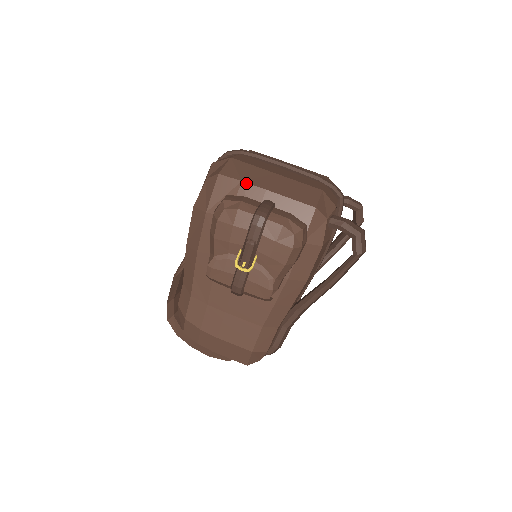
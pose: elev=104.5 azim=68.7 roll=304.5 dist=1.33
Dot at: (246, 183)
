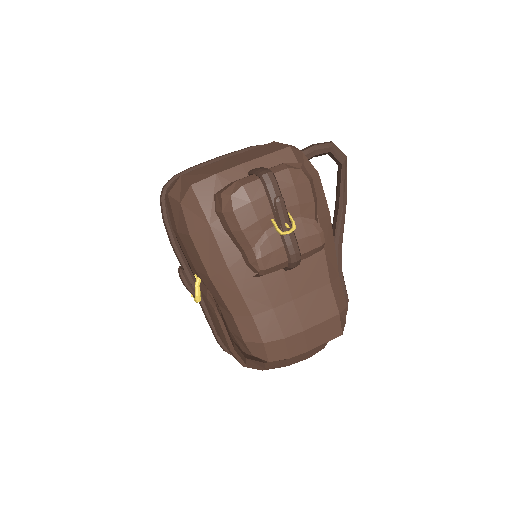
Dot at: (221, 172)
